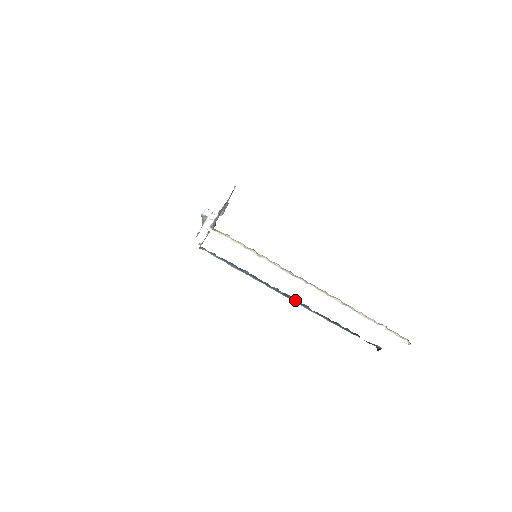
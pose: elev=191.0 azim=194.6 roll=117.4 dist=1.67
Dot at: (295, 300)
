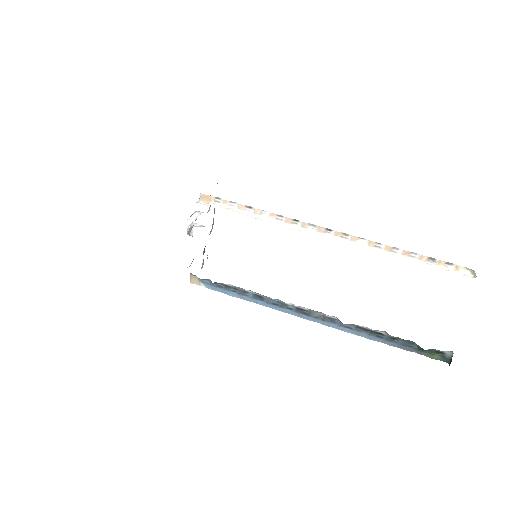
Dot at: (318, 316)
